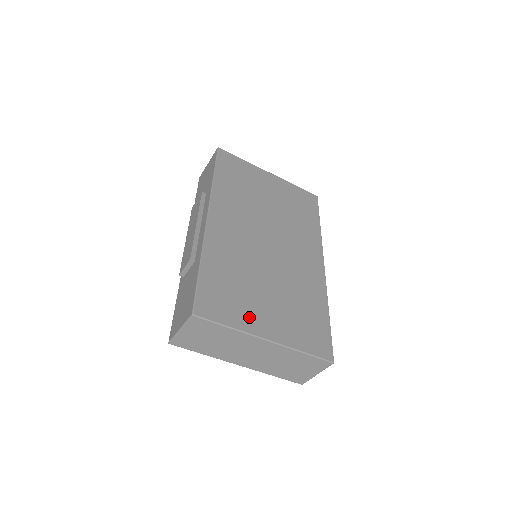
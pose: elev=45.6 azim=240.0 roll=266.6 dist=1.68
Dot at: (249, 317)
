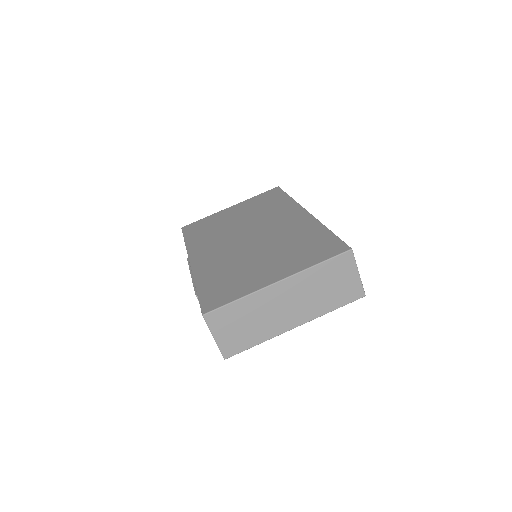
Dot at: (253, 282)
